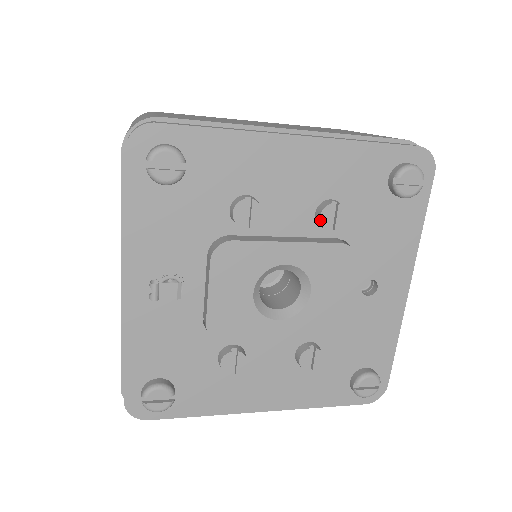
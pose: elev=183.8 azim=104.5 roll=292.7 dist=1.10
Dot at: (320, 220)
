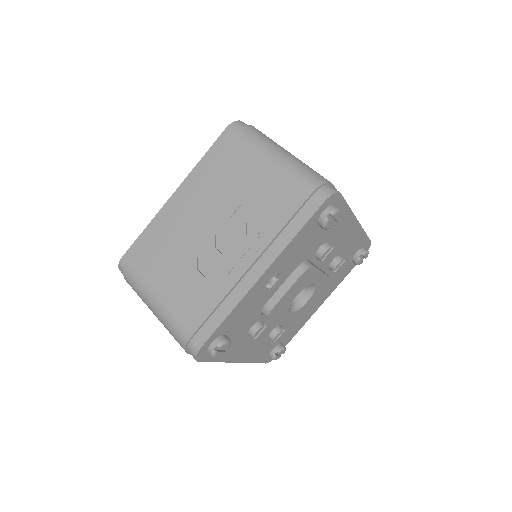
Dot at: (337, 266)
